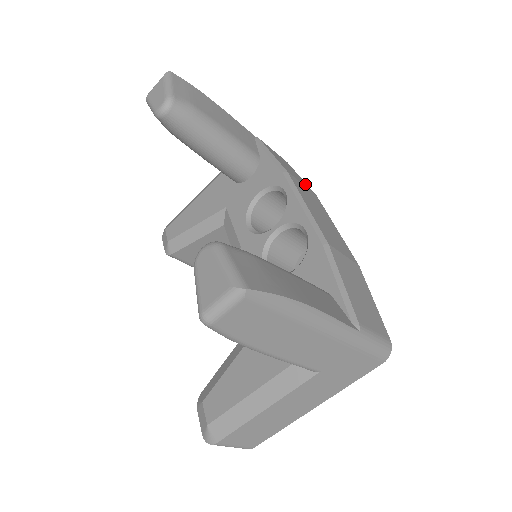
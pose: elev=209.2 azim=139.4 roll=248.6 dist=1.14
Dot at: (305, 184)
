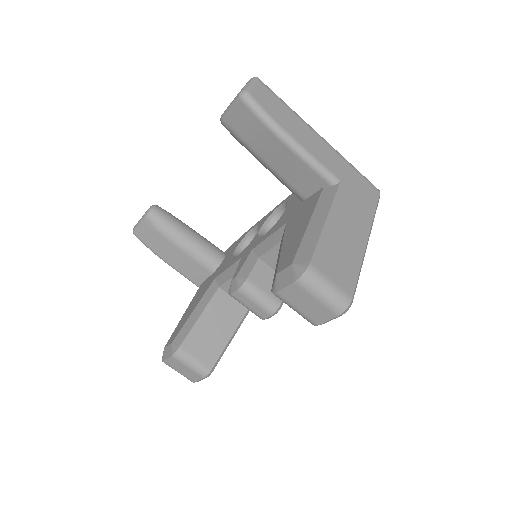
Dot at: occluded
